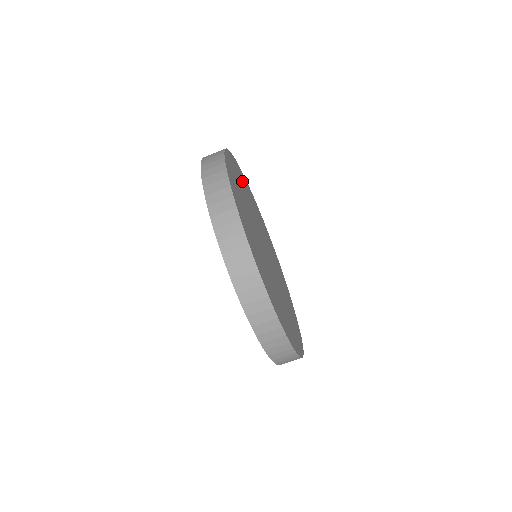
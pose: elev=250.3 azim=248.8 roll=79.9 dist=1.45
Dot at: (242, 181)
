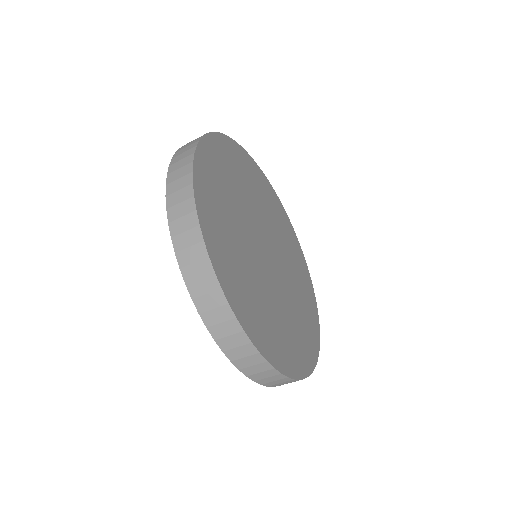
Dot at: (216, 202)
